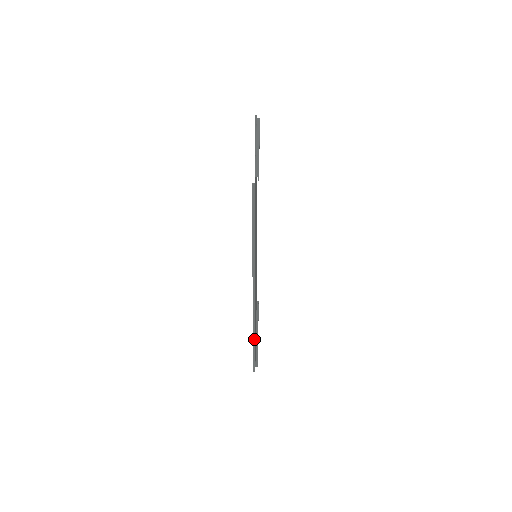
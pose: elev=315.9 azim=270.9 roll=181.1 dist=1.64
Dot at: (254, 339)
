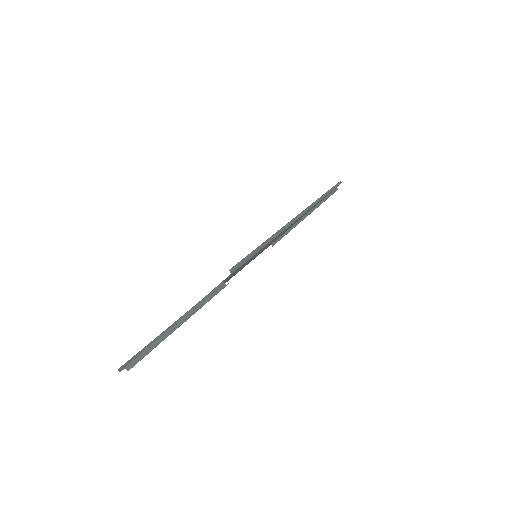
Dot at: occluded
